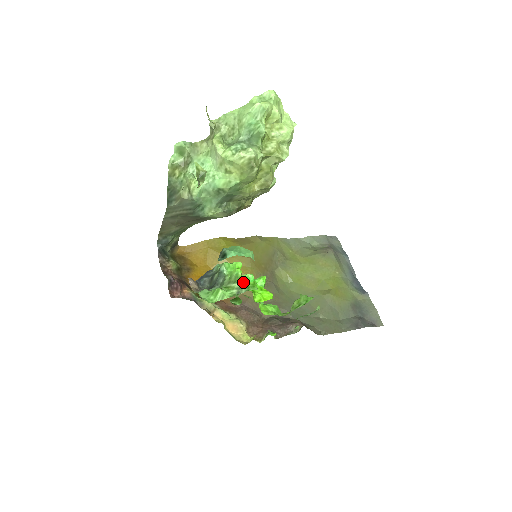
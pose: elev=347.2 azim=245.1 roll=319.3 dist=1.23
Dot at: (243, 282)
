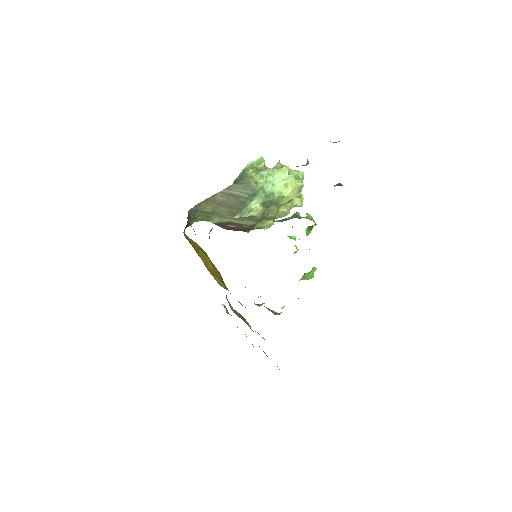
Dot at: occluded
